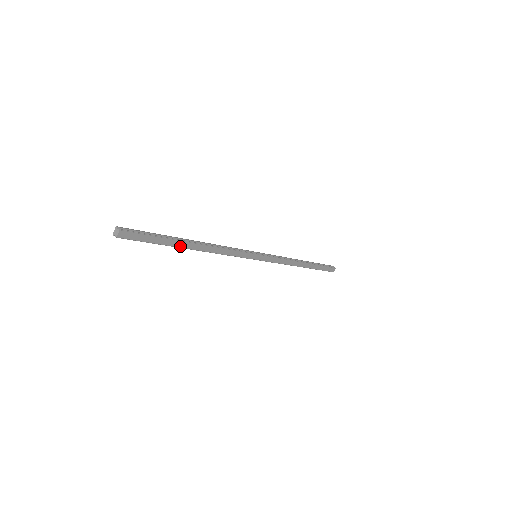
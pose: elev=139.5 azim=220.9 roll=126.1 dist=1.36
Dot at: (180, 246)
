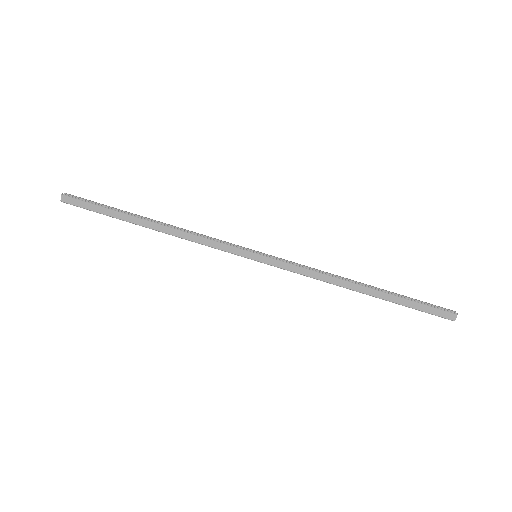
Dot at: (132, 221)
